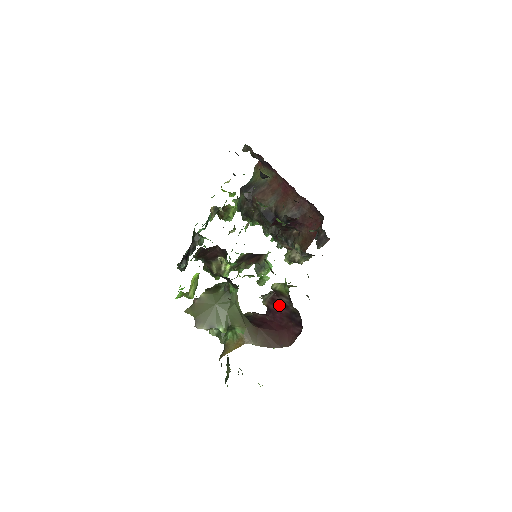
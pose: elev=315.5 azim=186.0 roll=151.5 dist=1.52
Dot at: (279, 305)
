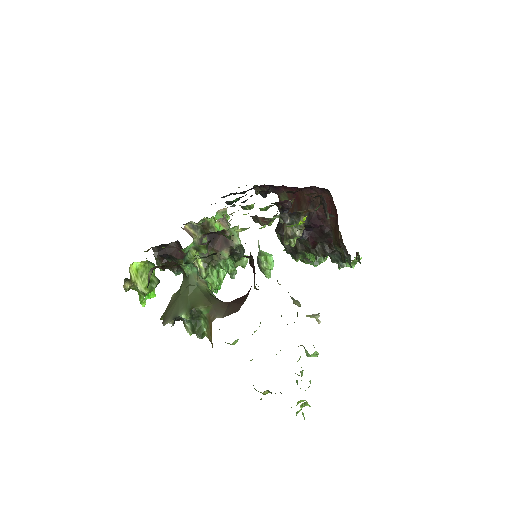
Dot at: (254, 272)
